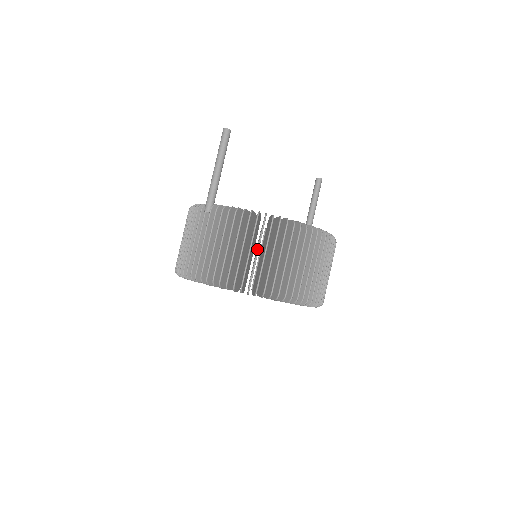
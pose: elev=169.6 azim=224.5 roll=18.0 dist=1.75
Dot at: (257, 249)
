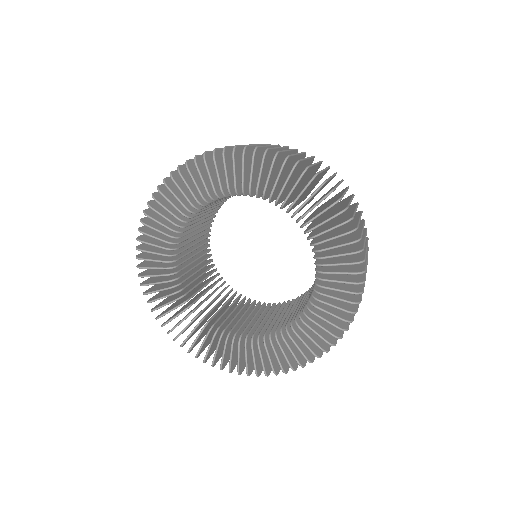
Dot at: occluded
